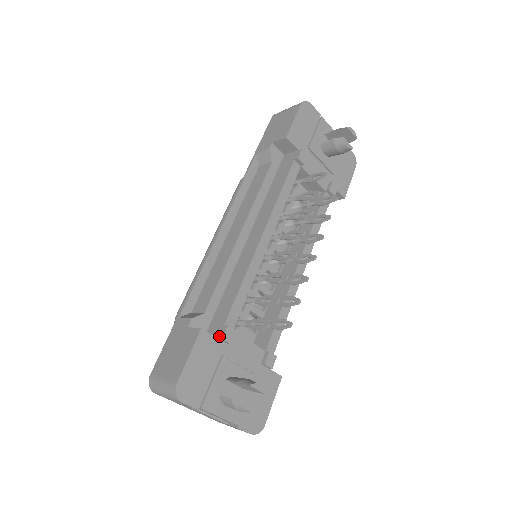
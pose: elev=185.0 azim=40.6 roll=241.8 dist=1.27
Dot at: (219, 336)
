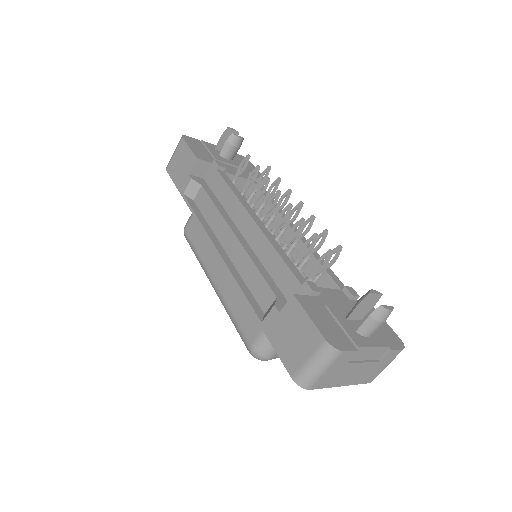
Dot at: (308, 294)
